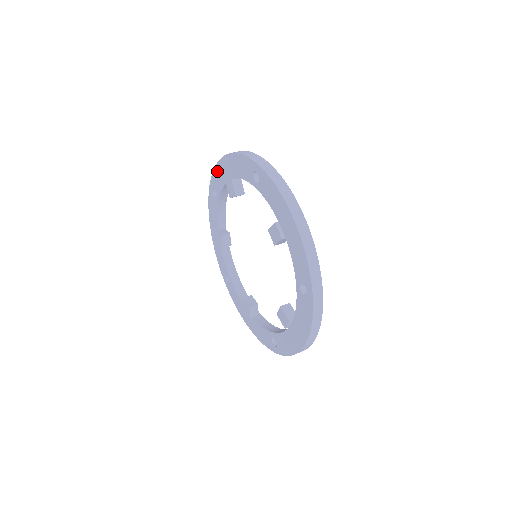
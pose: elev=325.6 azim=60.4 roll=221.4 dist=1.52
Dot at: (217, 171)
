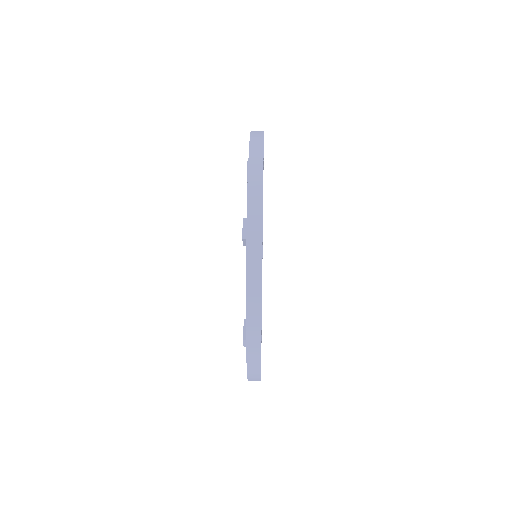
Dot at: occluded
